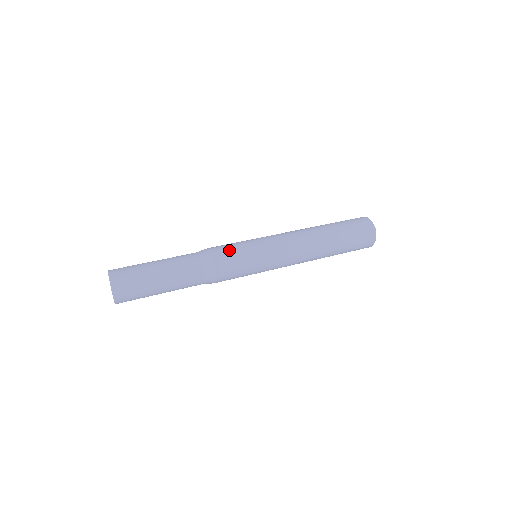
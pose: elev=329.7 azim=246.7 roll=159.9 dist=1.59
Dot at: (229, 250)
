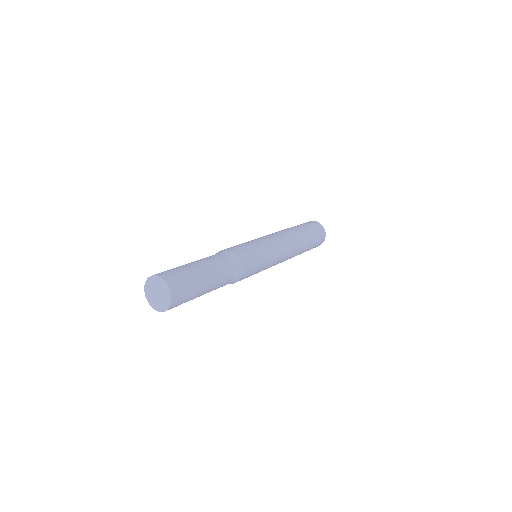
Dot at: (252, 258)
